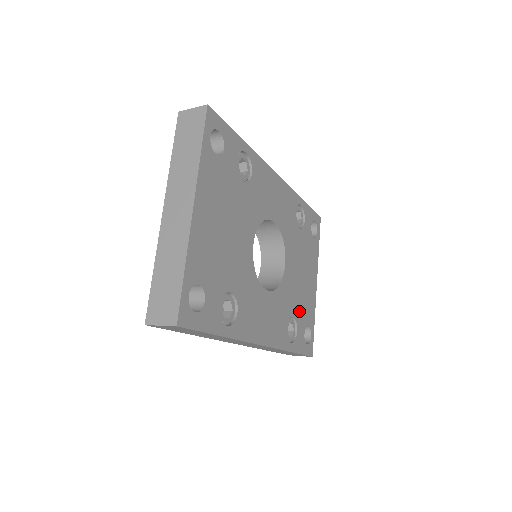
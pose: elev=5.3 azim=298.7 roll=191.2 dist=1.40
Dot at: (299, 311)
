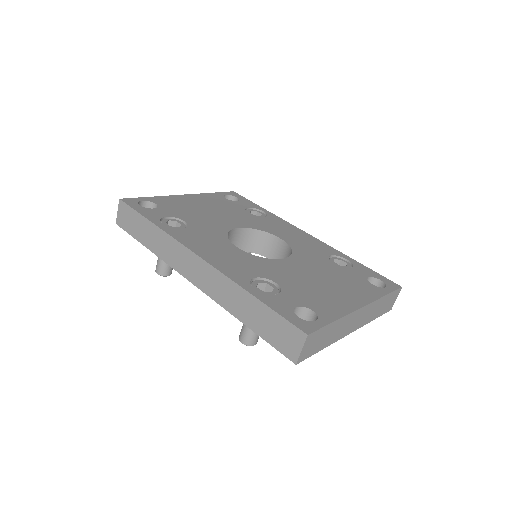
Dot at: (295, 290)
